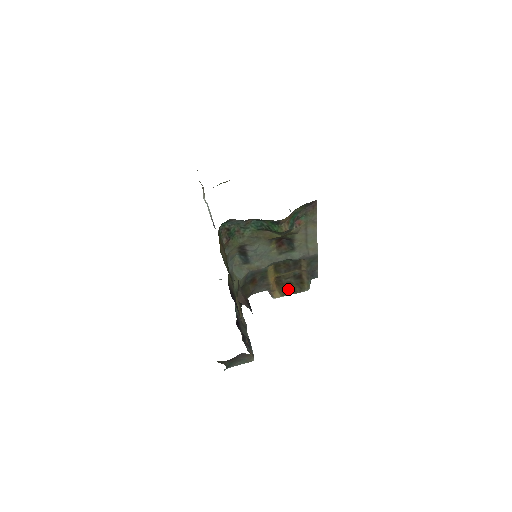
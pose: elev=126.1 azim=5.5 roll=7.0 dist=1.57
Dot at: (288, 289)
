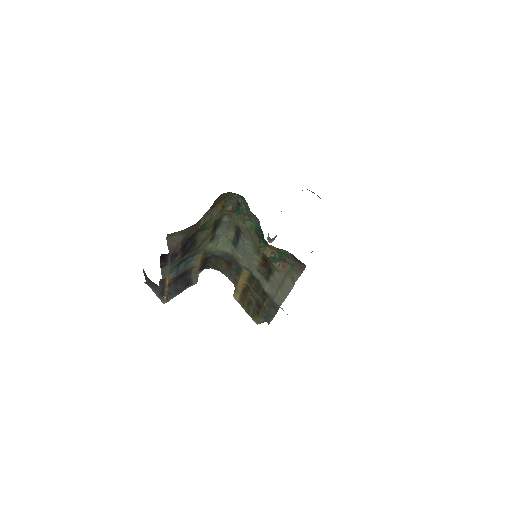
Dot at: (246, 304)
